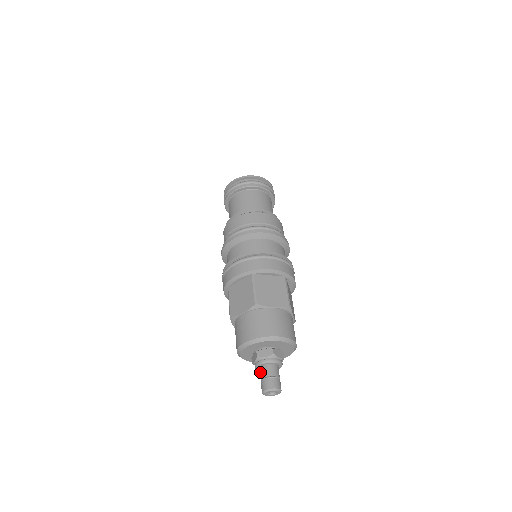
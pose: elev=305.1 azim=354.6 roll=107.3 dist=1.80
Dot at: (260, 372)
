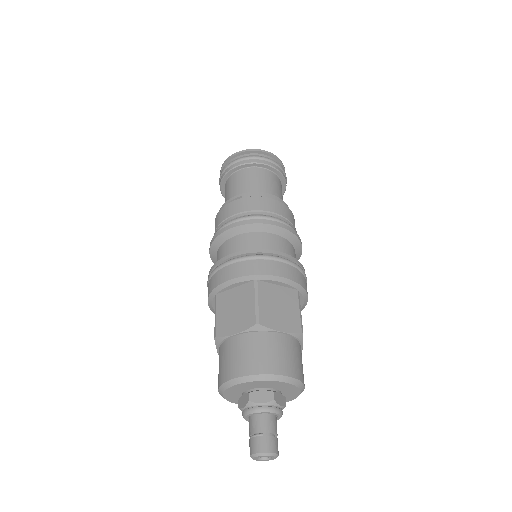
Dot at: occluded
